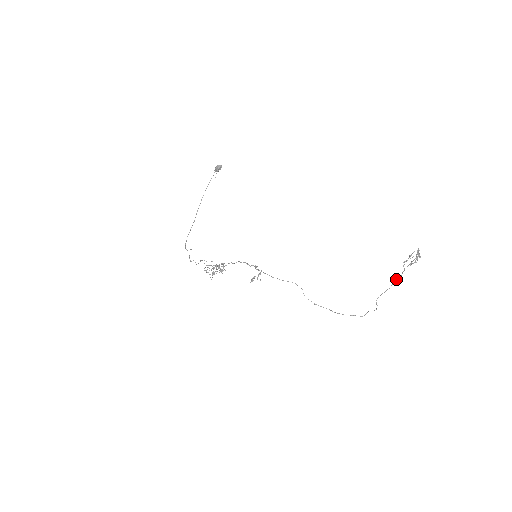
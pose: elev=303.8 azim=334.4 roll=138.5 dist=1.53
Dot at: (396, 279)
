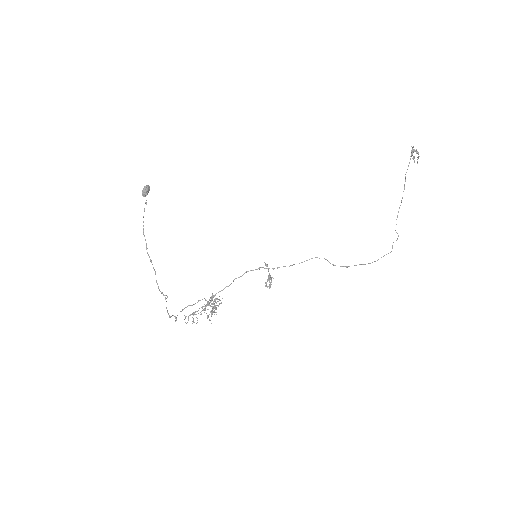
Dot at: (403, 191)
